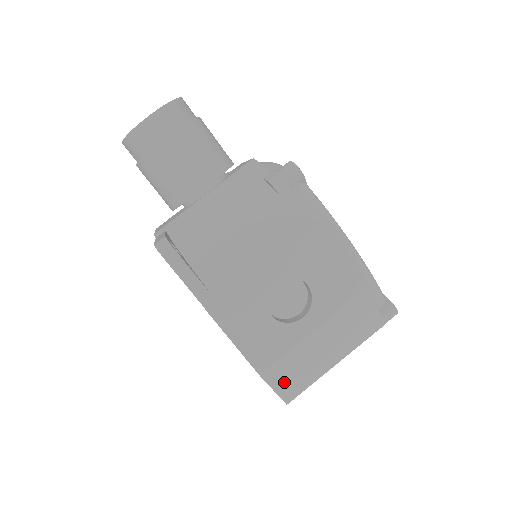
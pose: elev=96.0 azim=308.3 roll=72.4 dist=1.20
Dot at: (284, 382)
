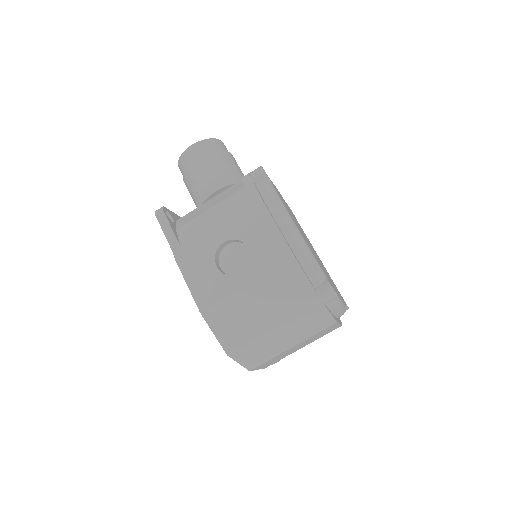
Dot at: (223, 329)
